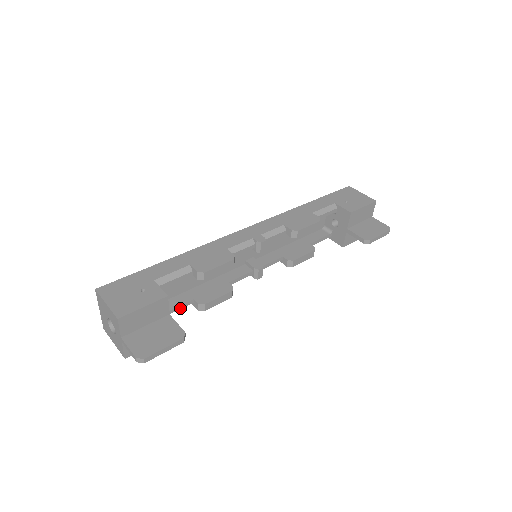
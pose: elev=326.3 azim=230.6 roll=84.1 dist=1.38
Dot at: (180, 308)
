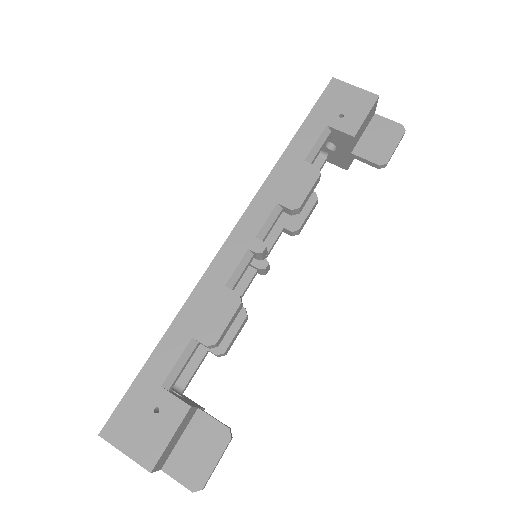
Dot at: (198, 368)
